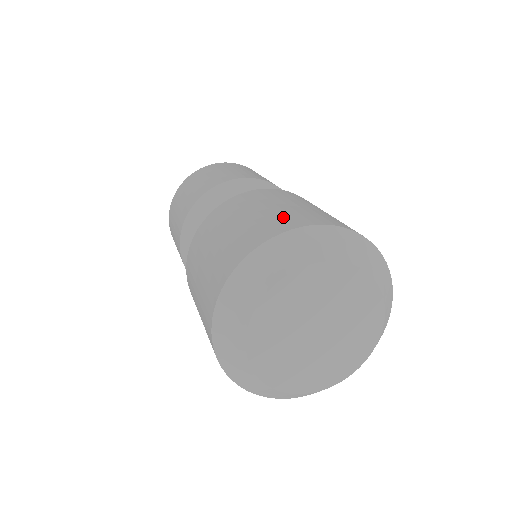
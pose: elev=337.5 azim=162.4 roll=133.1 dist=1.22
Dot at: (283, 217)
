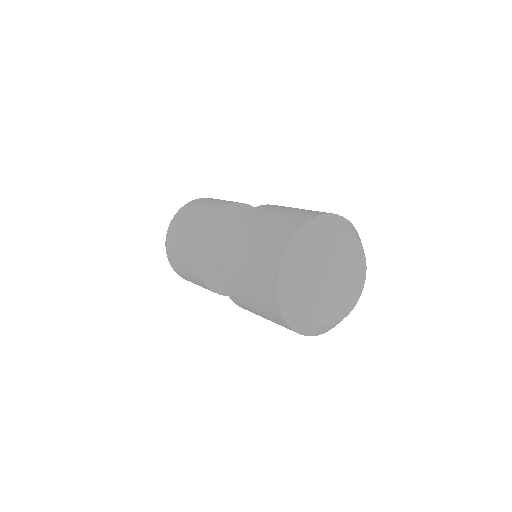
Dot at: occluded
